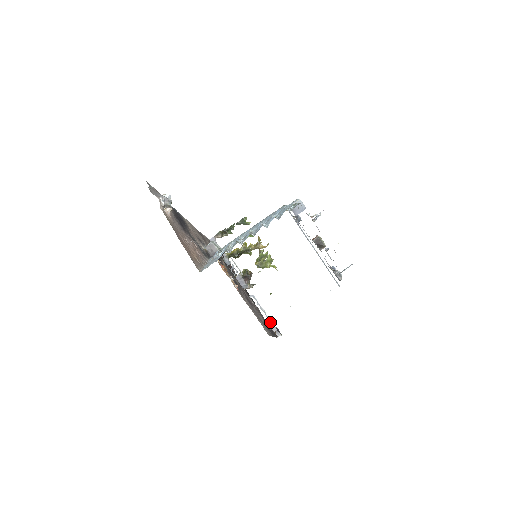
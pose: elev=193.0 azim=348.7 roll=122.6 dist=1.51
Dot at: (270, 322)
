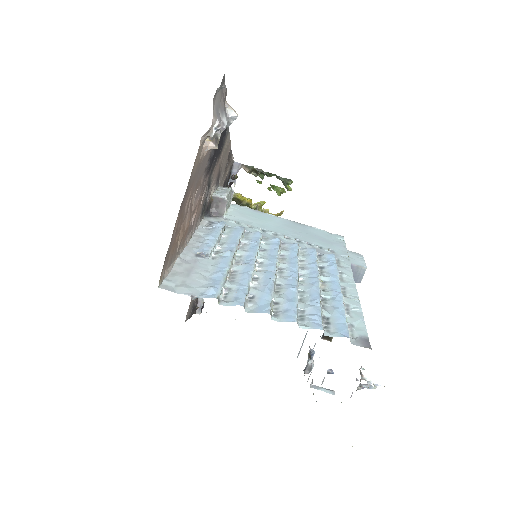
Dot at: occluded
